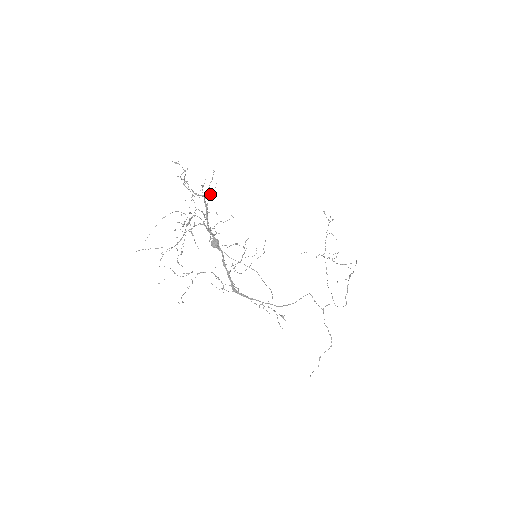
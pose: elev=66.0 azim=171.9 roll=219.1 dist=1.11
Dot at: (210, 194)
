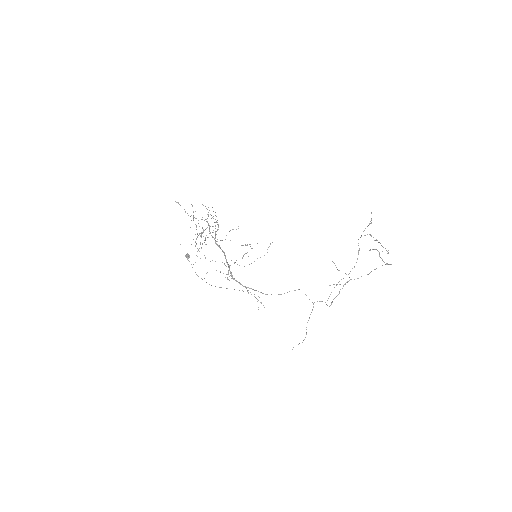
Dot at: occluded
